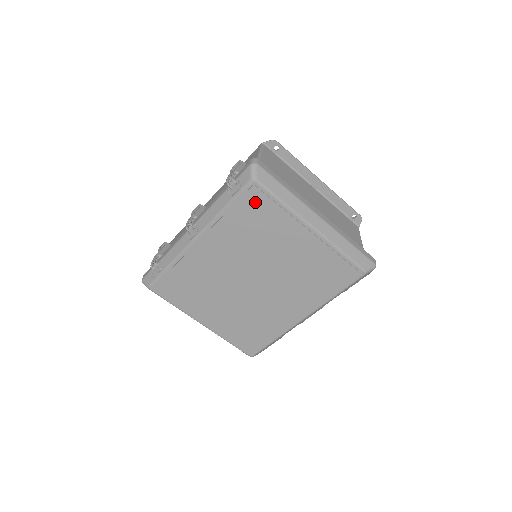
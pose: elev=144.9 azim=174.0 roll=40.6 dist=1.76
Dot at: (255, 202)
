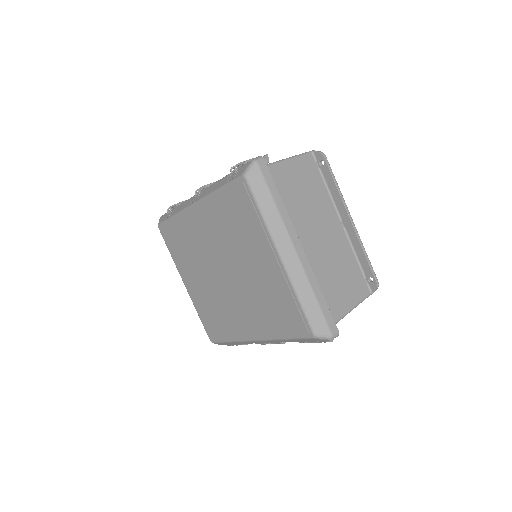
Dot at: (240, 199)
